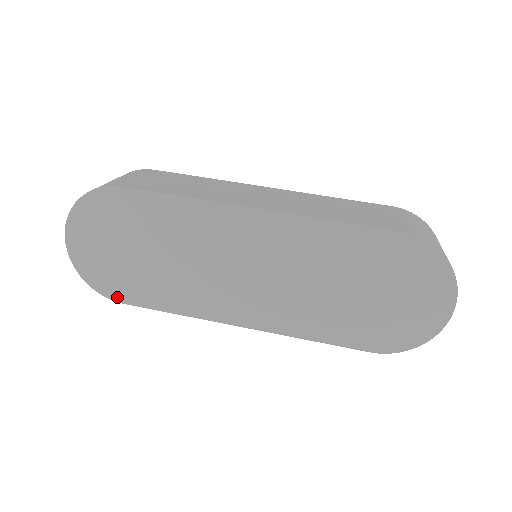
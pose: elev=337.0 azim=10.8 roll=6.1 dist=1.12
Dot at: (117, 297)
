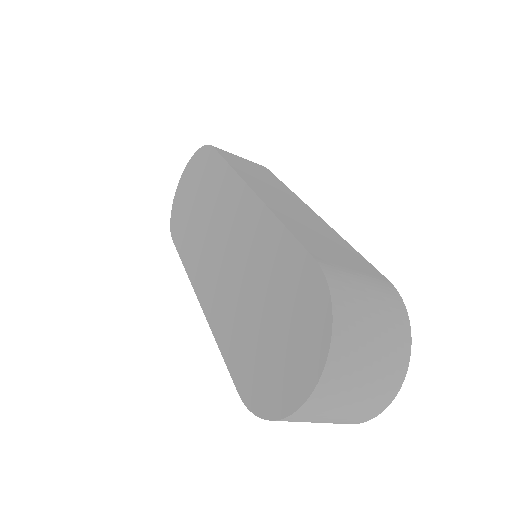
Dot at: (173, 233)
